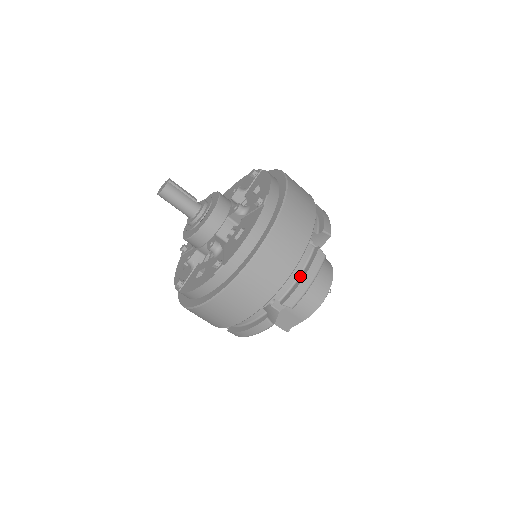
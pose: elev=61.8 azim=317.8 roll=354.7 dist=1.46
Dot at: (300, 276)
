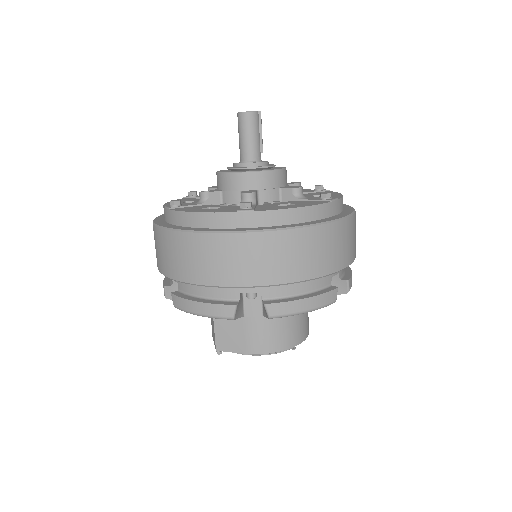
Dot at: (302, 295)
